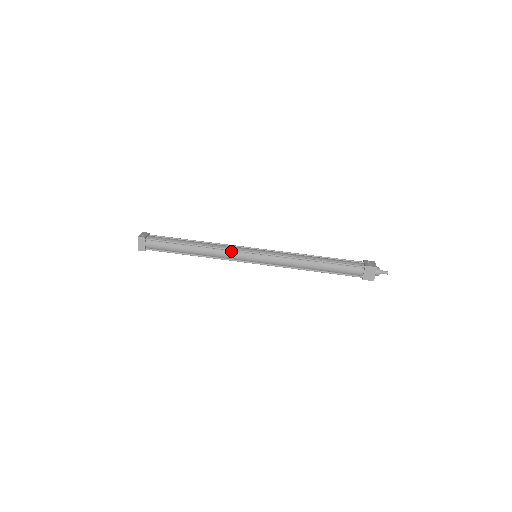
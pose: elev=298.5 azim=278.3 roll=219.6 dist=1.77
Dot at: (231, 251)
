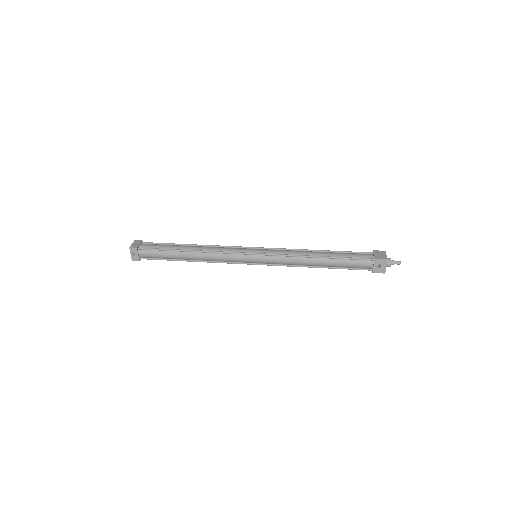
Dot at: (230, 248)
